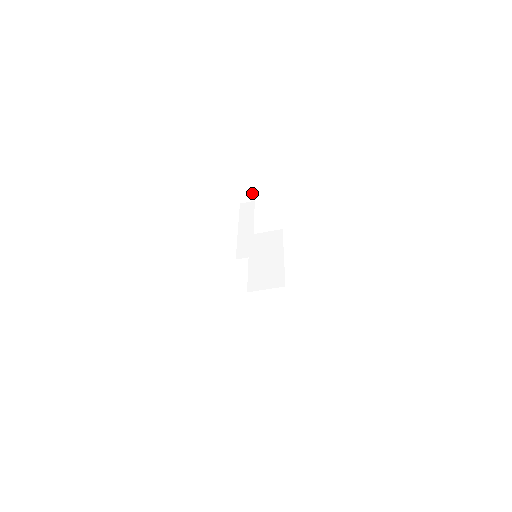
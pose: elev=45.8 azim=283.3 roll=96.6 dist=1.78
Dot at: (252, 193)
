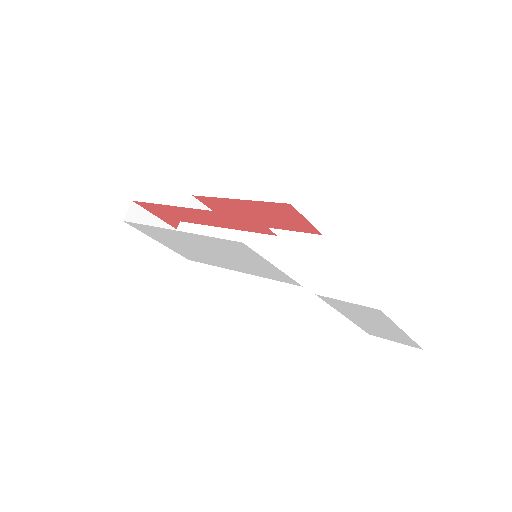
Dot at: (162, 227)
